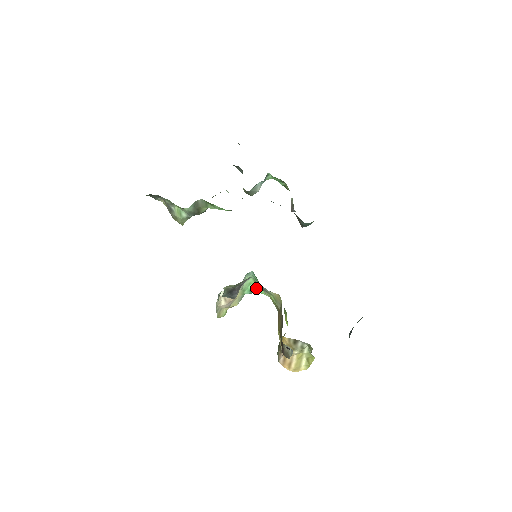
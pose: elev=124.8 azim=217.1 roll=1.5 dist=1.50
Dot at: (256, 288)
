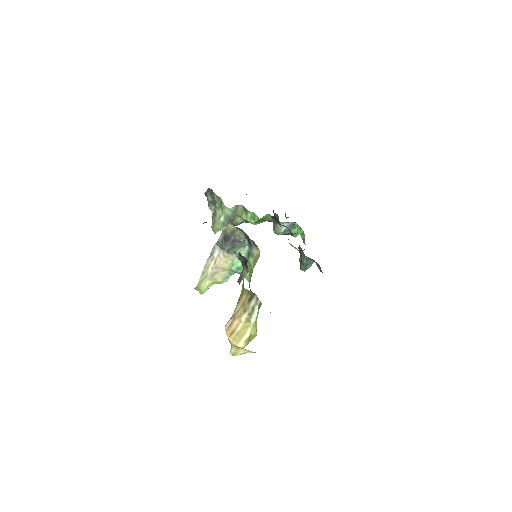
Dot at: occluded
